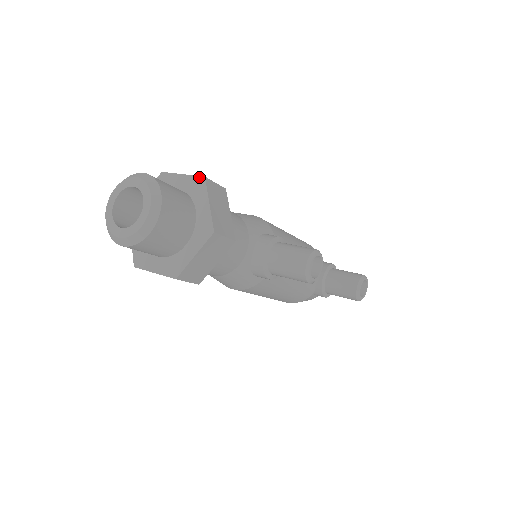
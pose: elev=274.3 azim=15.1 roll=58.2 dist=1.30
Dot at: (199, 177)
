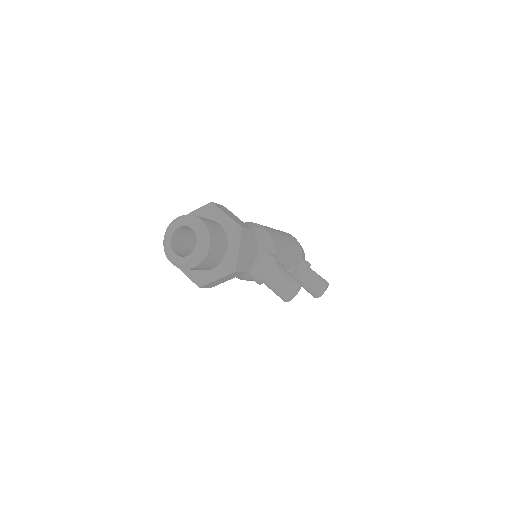
Dot at: (238, 225)
